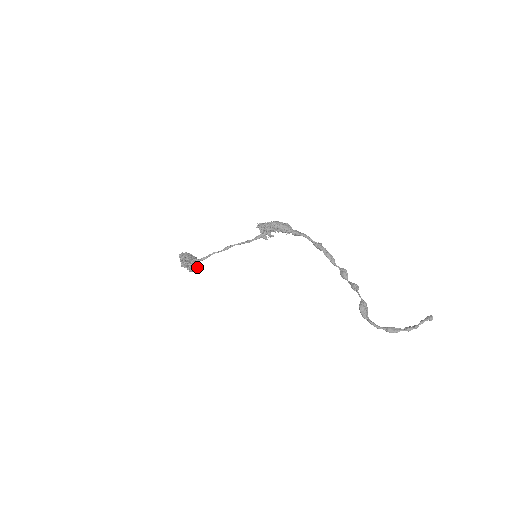
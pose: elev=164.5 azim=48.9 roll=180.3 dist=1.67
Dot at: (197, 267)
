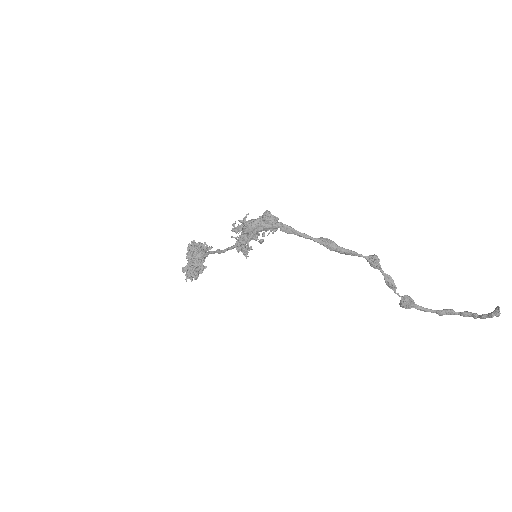
Dot at: occluded
